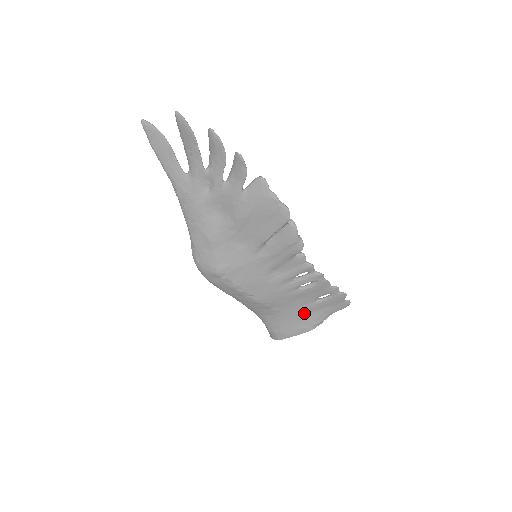
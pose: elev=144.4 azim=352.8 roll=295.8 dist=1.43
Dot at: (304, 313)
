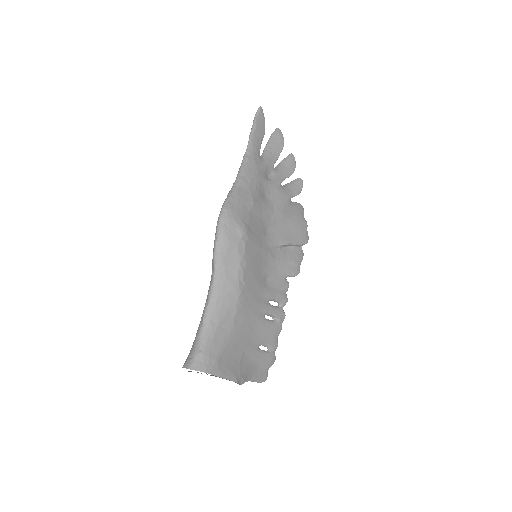
Dot at: (244, 354)
